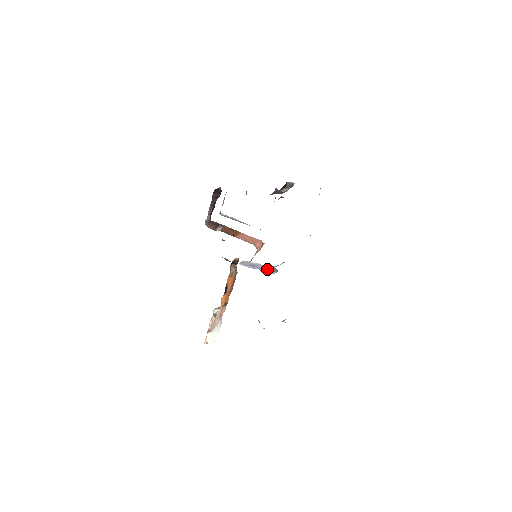
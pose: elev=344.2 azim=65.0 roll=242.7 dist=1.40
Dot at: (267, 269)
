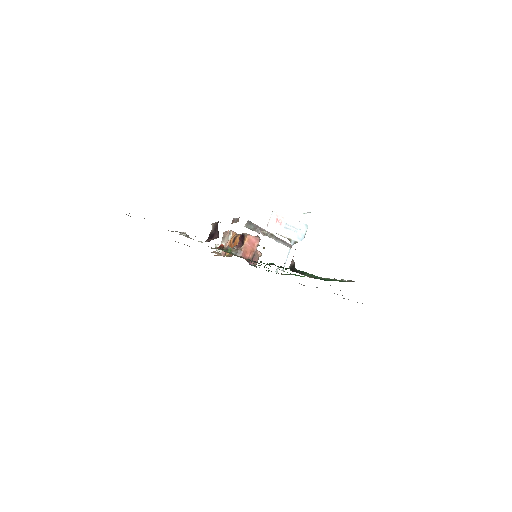
Dot at: (294, 232)
